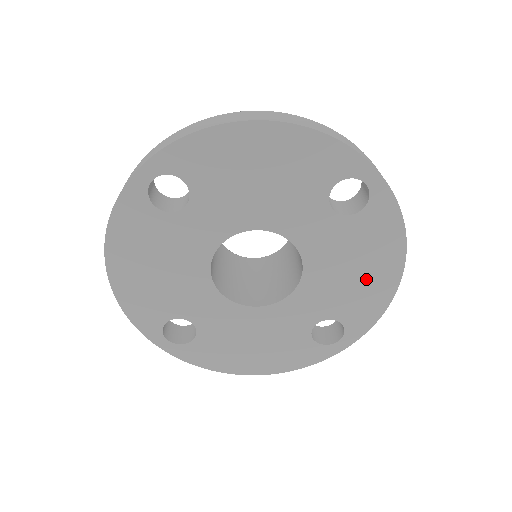
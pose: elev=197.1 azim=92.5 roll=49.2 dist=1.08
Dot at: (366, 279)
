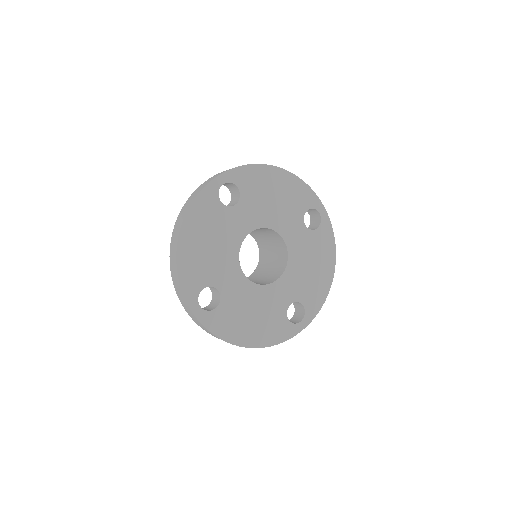
Dot at: (317, 274)
